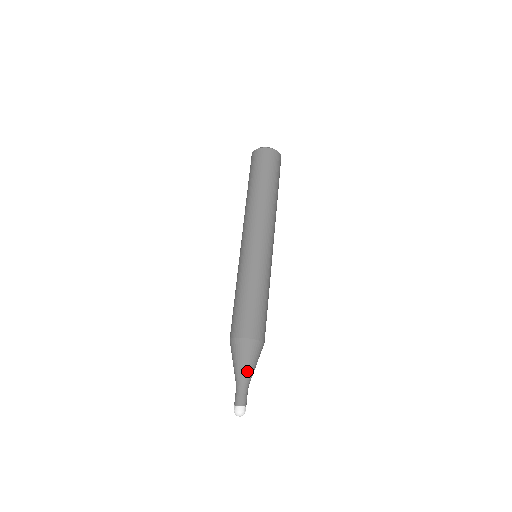
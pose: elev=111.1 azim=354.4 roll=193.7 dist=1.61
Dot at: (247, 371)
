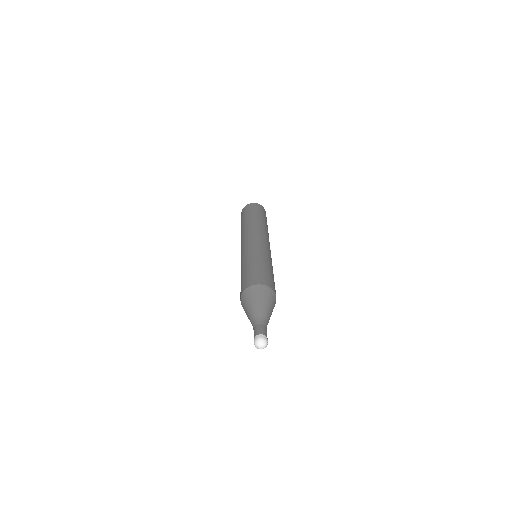
Dot at: (261, 309)
